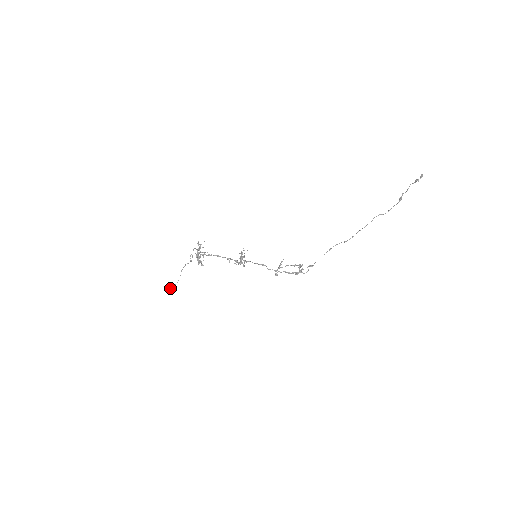
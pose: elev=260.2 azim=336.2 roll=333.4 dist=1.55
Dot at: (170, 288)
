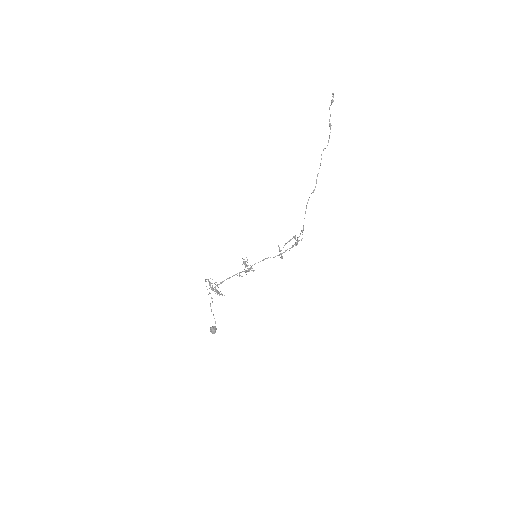
Dot at: (214, 330)
